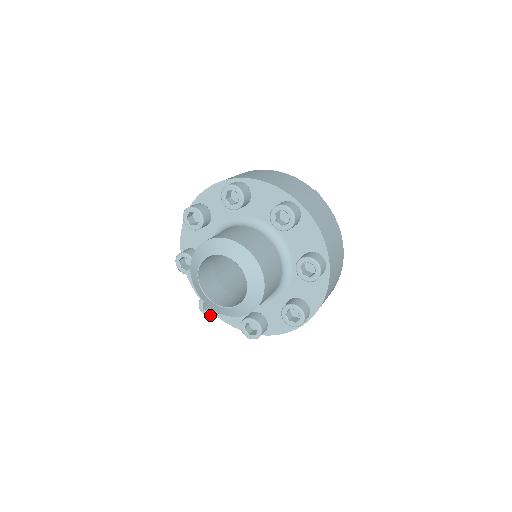
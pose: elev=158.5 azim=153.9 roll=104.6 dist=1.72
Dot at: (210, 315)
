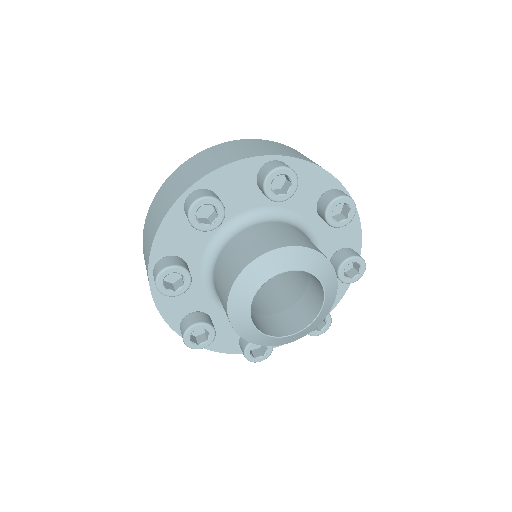
Dot at: (201, 346)
